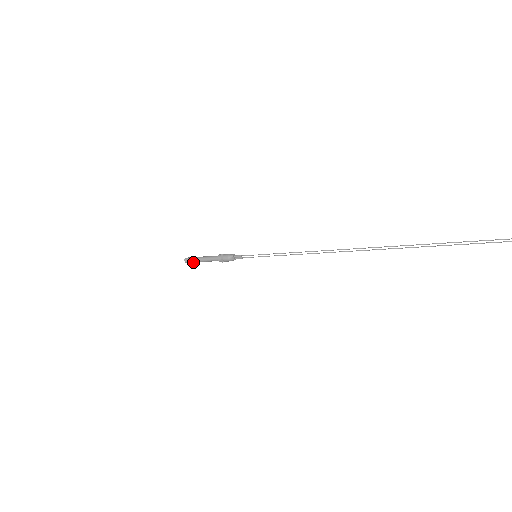
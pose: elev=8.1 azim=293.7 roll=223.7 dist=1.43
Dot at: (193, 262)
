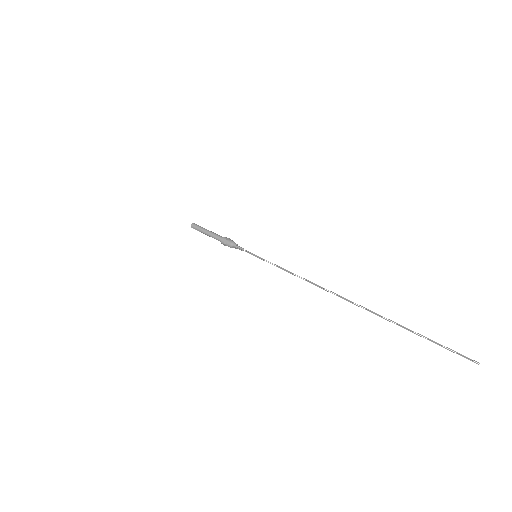
Dot at: (199, 231)
